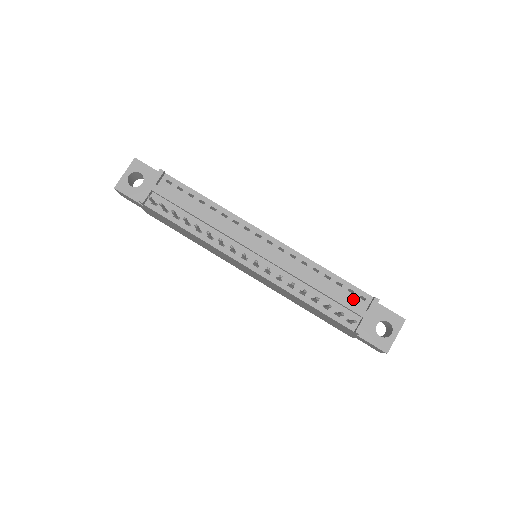
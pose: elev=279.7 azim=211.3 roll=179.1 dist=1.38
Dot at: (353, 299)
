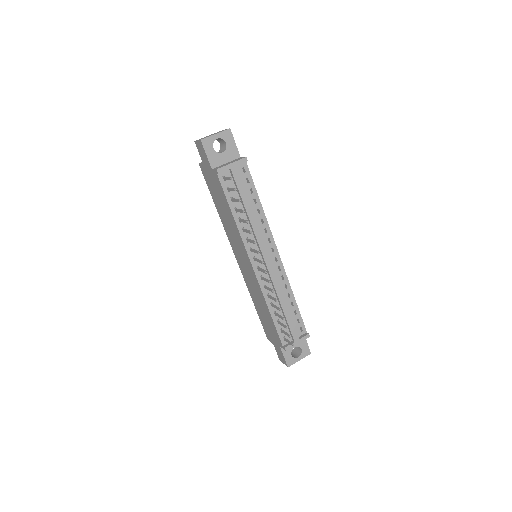
Dot at: (296, 326)
